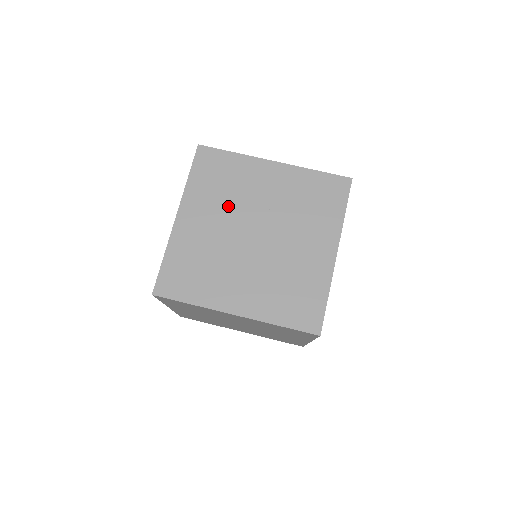
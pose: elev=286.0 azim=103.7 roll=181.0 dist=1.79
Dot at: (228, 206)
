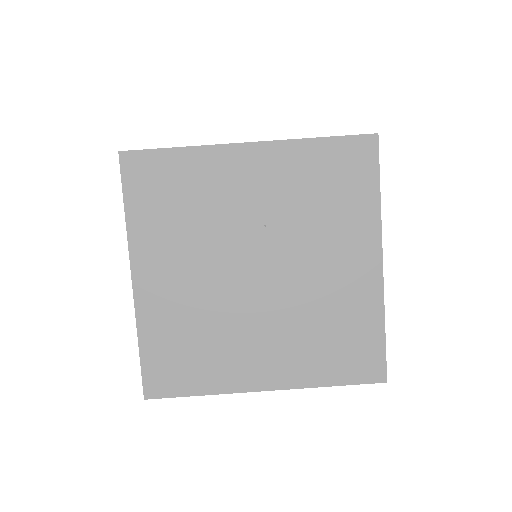
Dot at: (202, 240)
